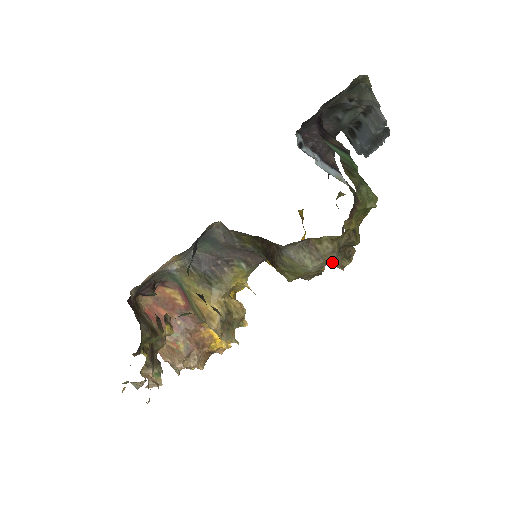
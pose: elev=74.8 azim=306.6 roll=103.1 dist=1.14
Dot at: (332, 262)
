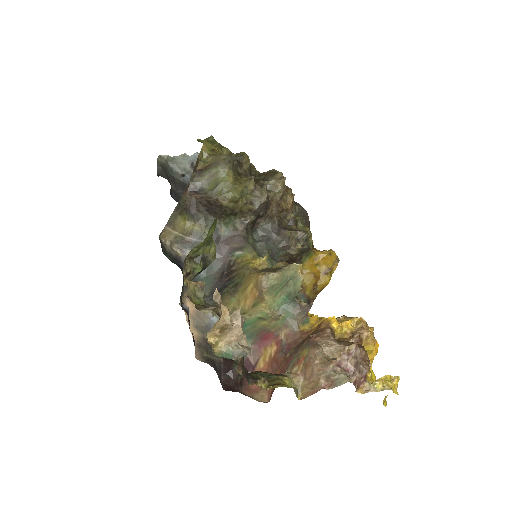
Dot at: (230, 159)
